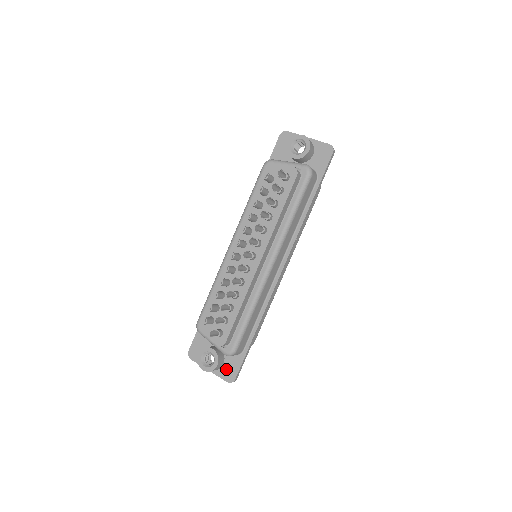
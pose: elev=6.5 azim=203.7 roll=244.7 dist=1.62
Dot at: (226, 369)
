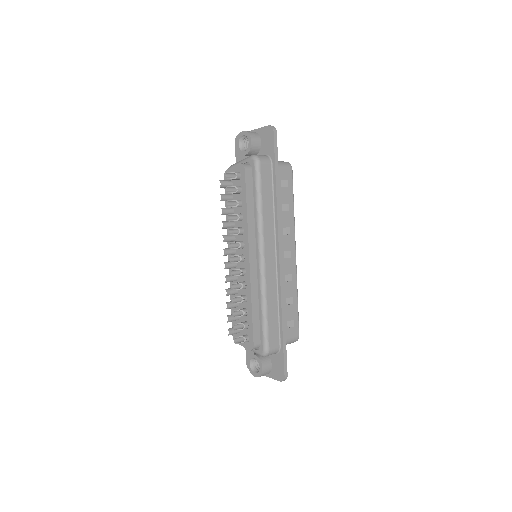
Dot at: (275, 369)
